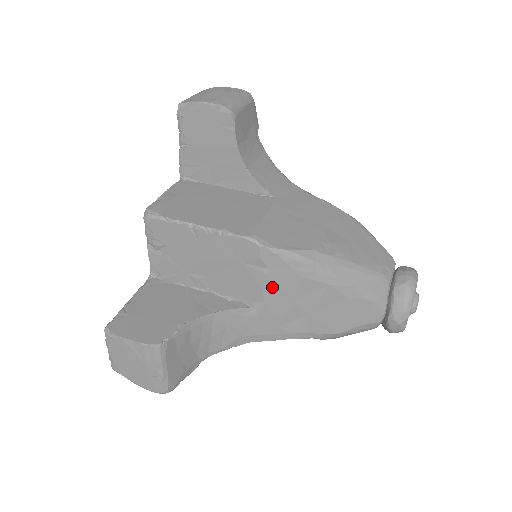
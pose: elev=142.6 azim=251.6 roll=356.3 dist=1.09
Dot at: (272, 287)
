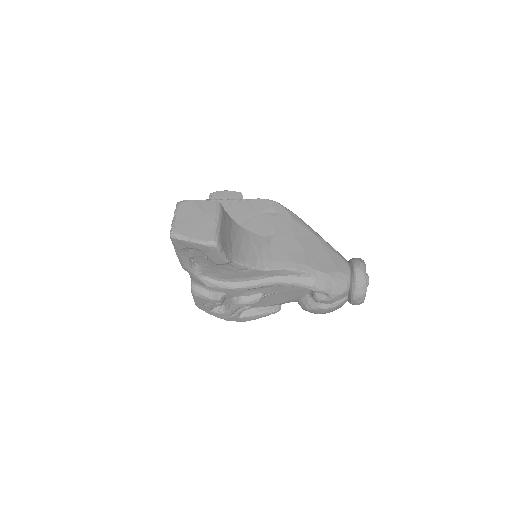
Dot at: (280, 225)
